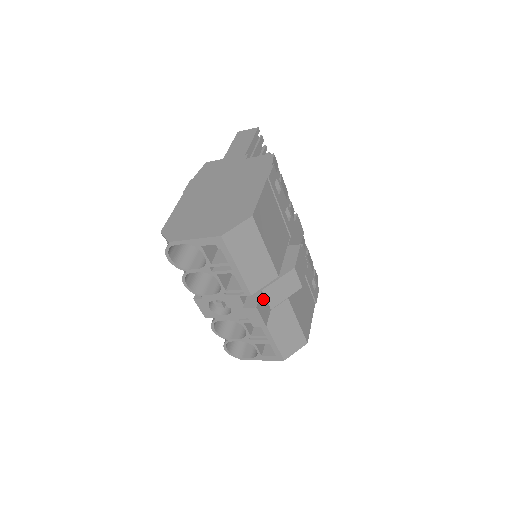
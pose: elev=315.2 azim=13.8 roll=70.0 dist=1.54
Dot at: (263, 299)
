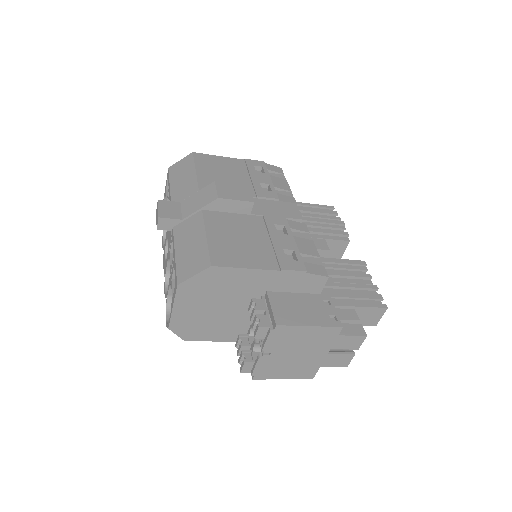
Dot at: (176, 207)
